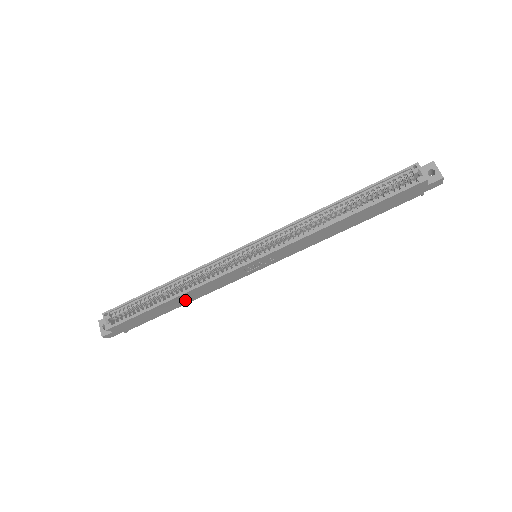
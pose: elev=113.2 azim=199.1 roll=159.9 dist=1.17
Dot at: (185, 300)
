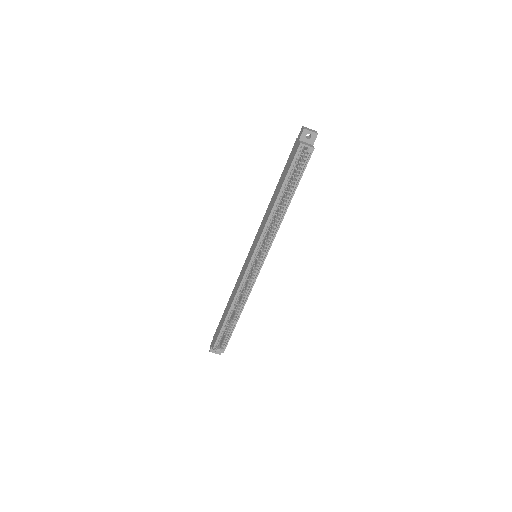
Dot at: occluded
